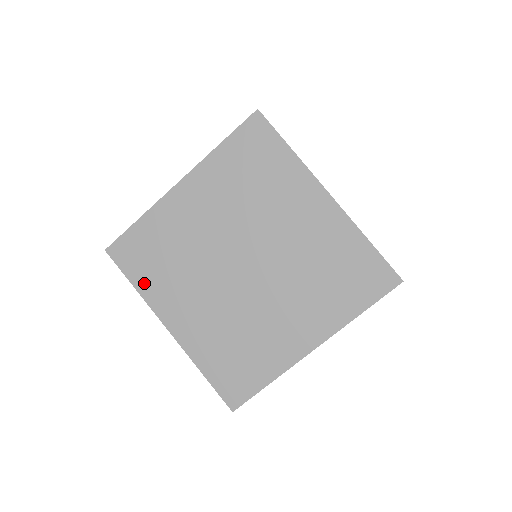
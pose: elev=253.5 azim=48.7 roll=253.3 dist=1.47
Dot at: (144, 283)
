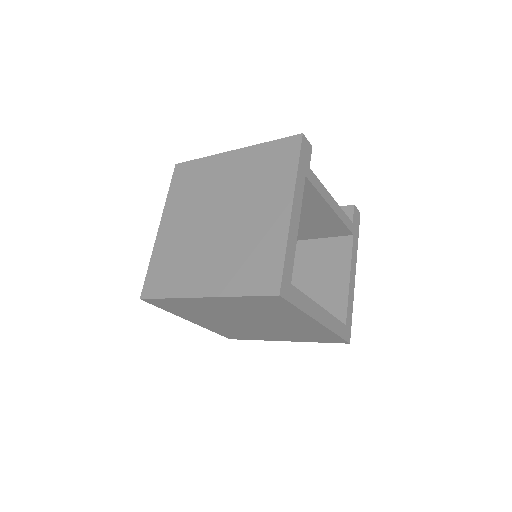
Dot at: (172, 290)
